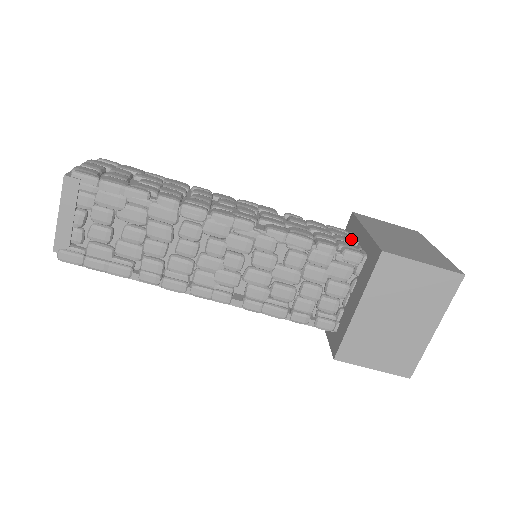
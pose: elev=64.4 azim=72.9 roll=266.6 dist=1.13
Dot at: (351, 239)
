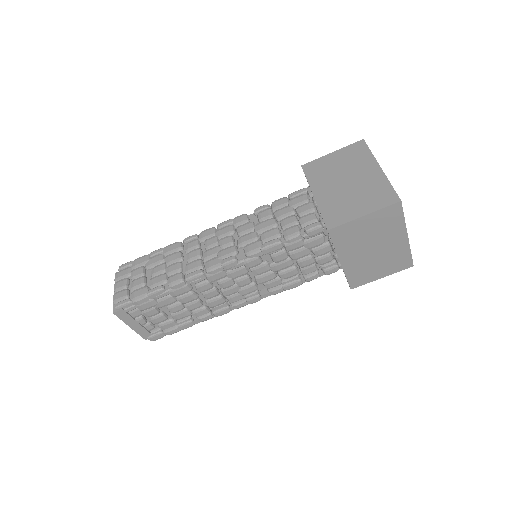
Dot at: (309, 205)
